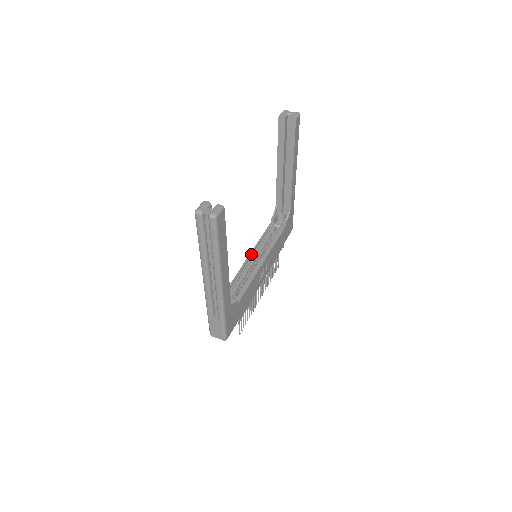
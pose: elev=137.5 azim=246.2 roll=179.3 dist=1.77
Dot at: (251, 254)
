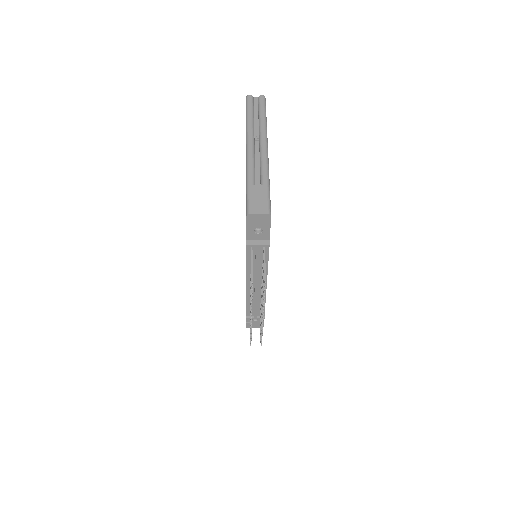
Dot at: occluded
